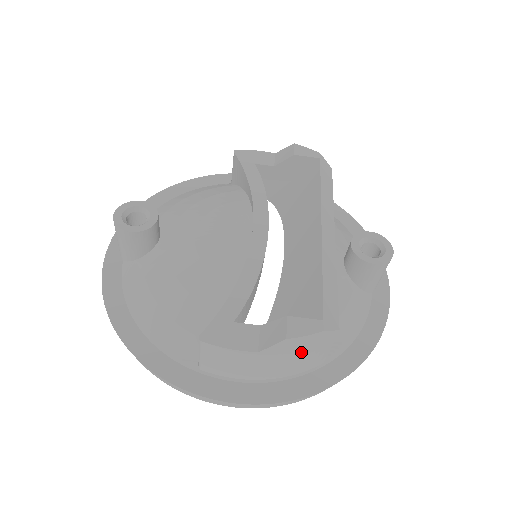
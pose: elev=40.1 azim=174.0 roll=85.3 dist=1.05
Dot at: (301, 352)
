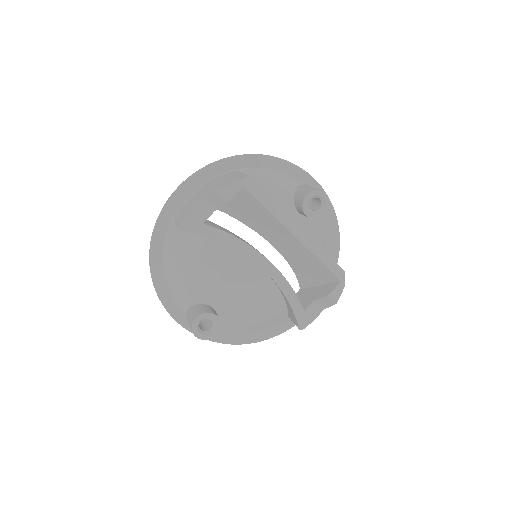
Dot at: occluded
